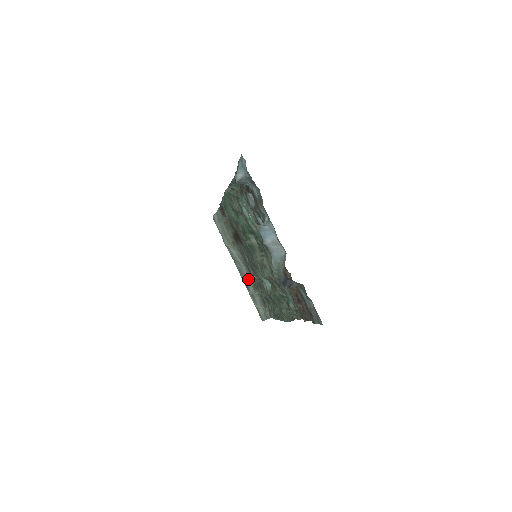
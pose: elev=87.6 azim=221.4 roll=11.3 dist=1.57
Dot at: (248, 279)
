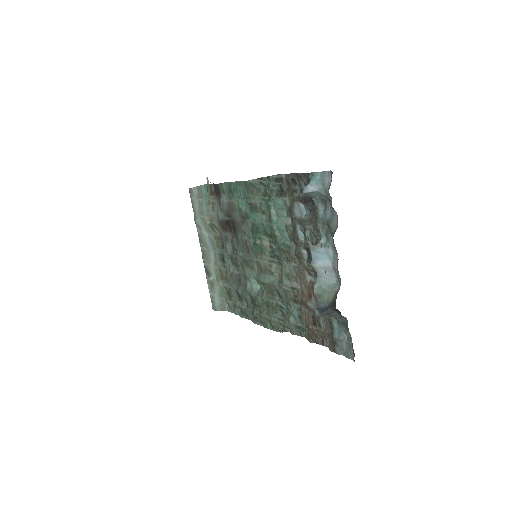
Dot at: (213, 266)
